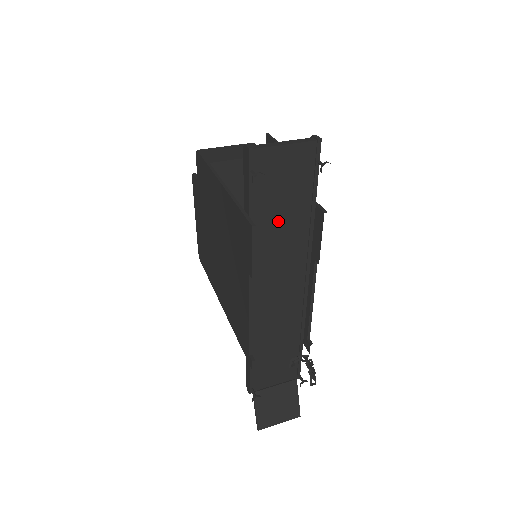
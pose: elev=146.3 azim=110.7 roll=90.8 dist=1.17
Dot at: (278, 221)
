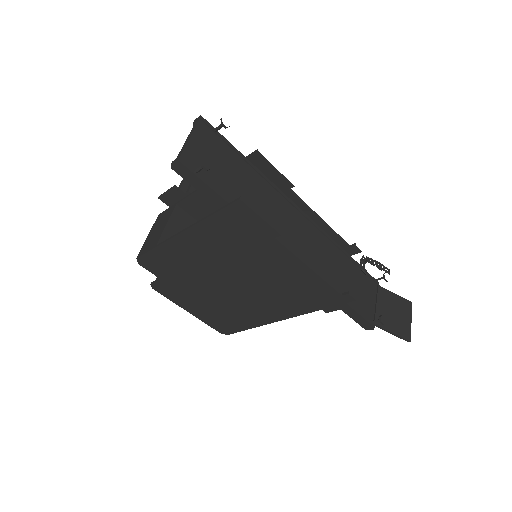
Dot at: (244, 190)
